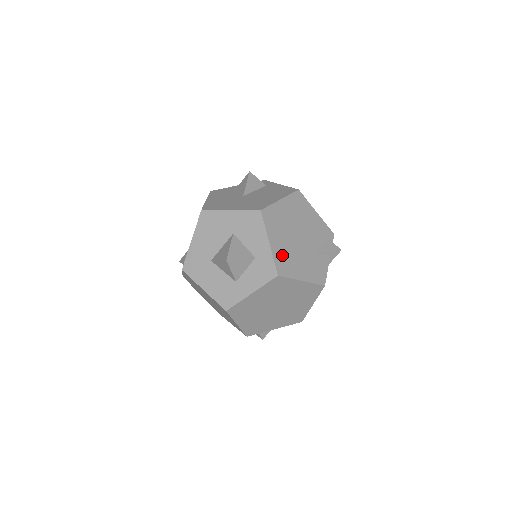
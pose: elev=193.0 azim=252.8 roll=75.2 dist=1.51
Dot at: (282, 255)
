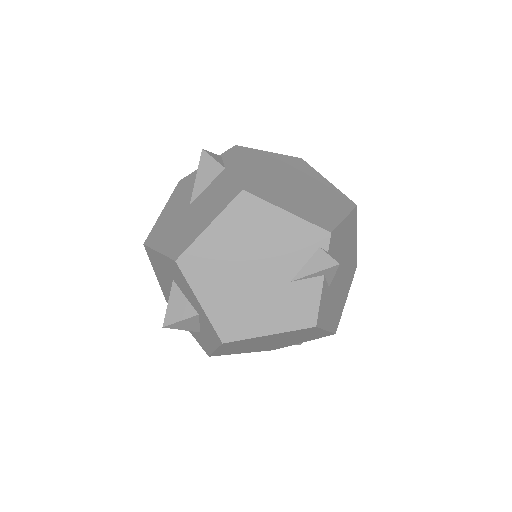
Dot at: (225, 312)
